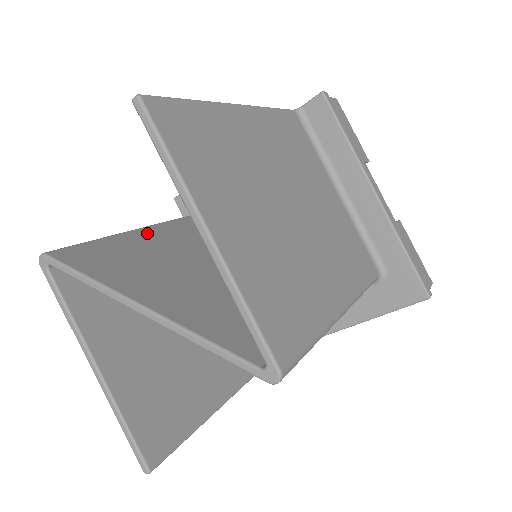
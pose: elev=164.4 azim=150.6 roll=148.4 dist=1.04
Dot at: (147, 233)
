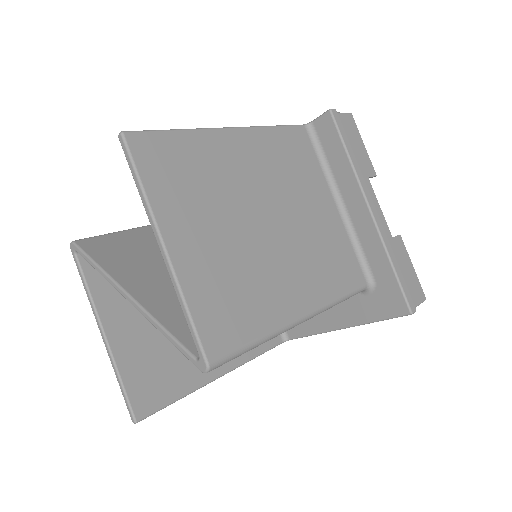
Dot at: occluded
